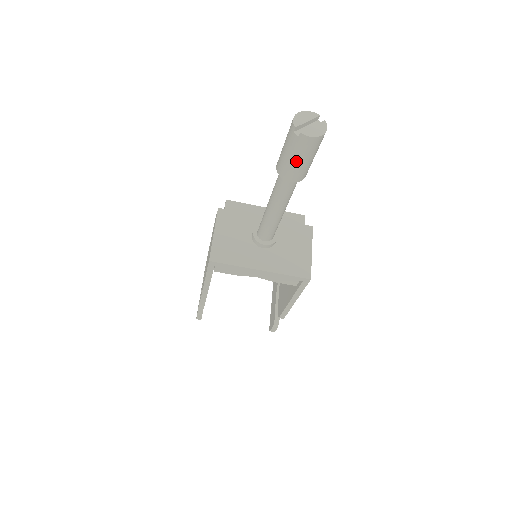
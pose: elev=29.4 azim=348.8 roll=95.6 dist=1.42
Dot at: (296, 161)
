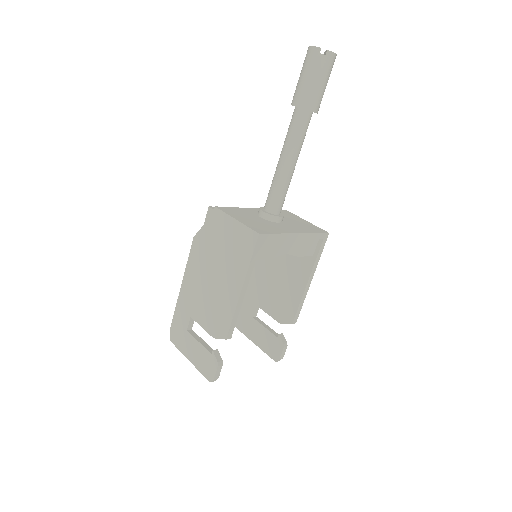
Dot at: (321, 84)
